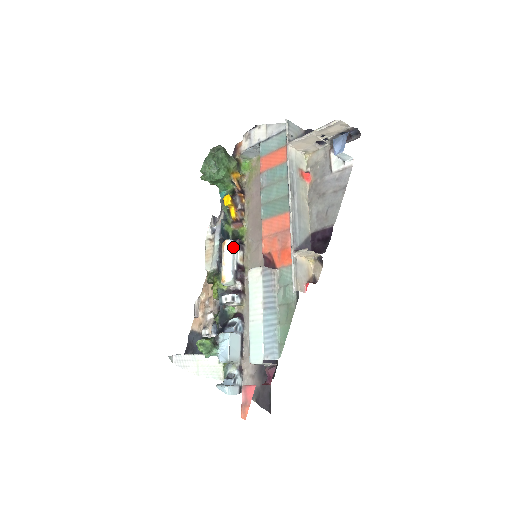
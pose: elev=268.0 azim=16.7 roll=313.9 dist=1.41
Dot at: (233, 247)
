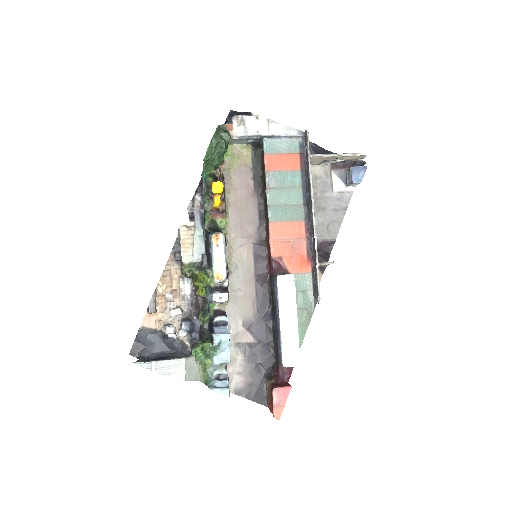
Dot at: occluded
